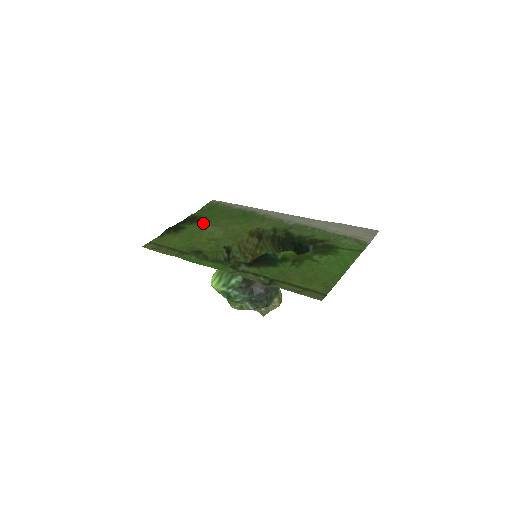
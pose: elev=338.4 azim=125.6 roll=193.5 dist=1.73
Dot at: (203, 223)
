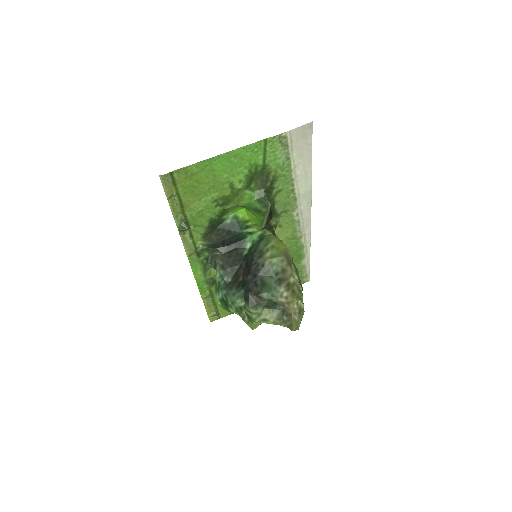
Dot at: occluded
